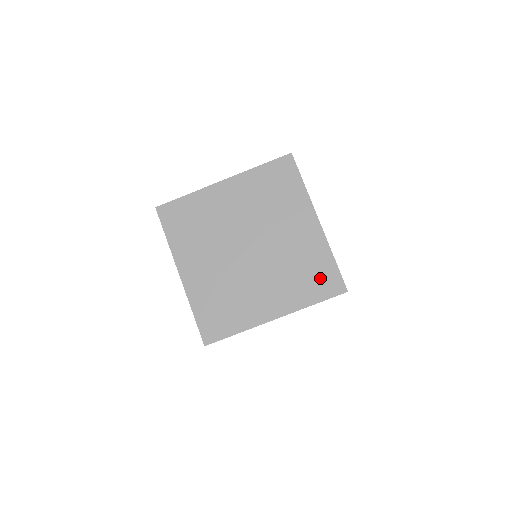
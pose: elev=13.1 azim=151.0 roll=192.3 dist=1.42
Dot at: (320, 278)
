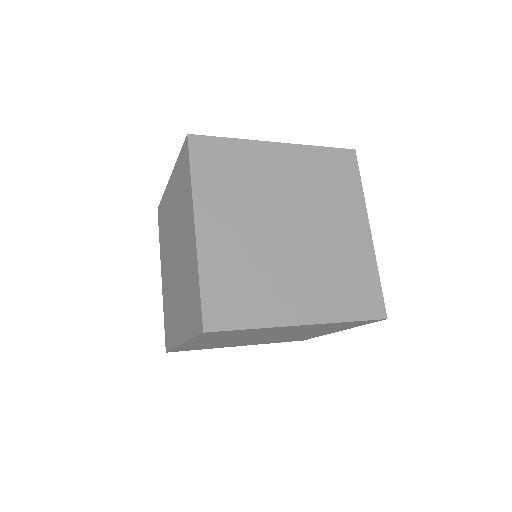
Dot at: occluded
